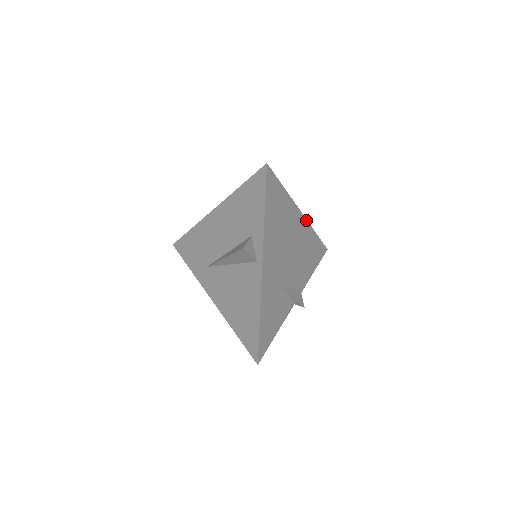
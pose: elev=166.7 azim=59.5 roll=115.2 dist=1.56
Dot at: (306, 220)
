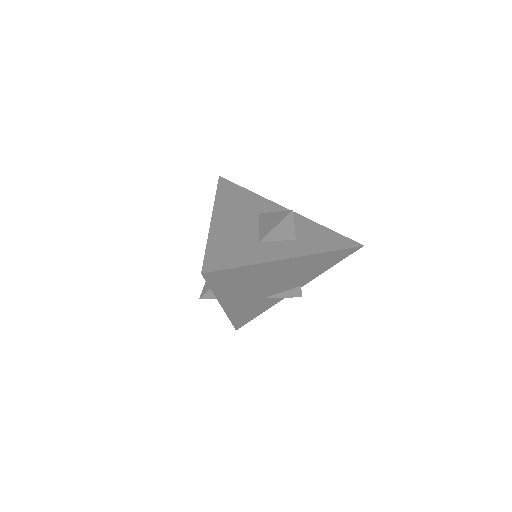
Dot at: (303, 256)
